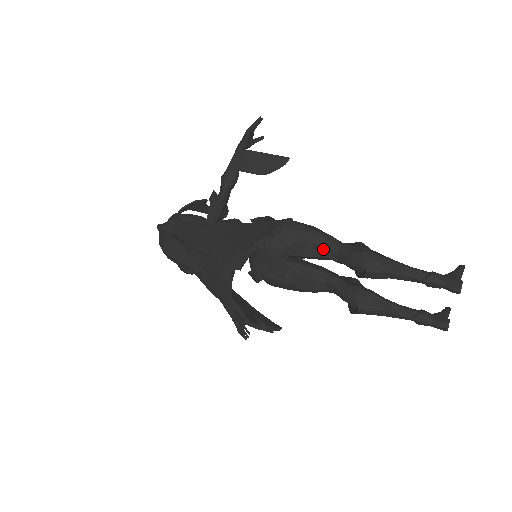
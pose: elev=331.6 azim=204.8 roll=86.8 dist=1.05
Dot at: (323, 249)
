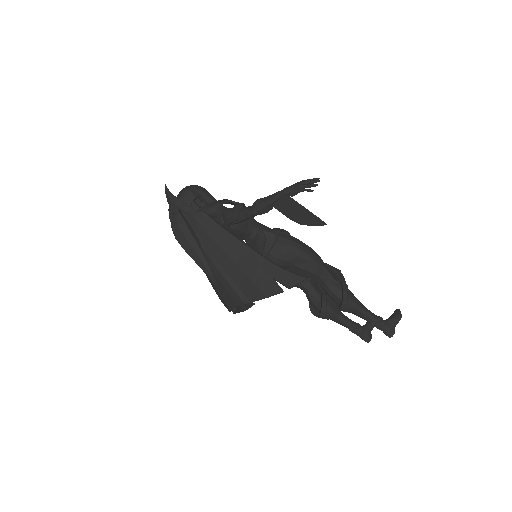
Dot at: (314, 276)
